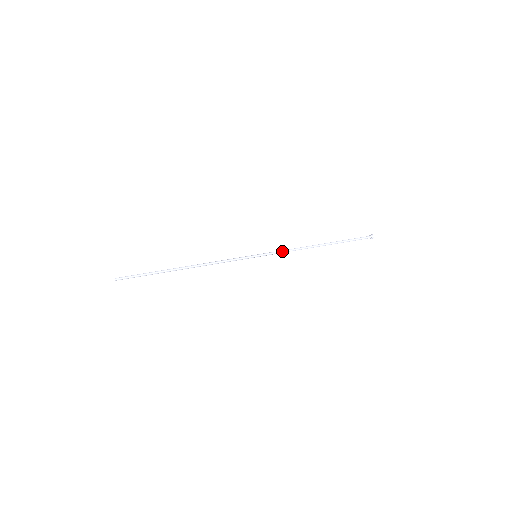
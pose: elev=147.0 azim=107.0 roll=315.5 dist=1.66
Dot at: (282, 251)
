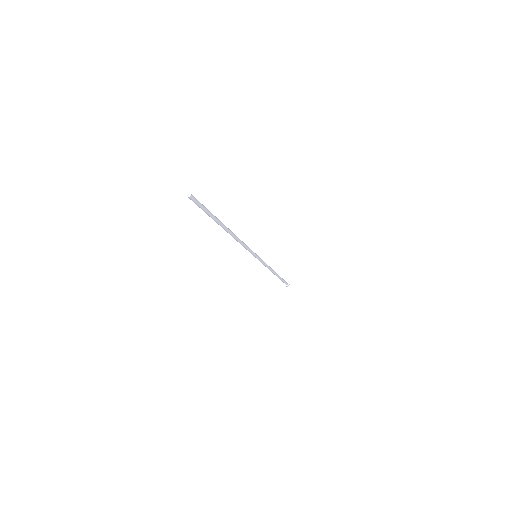
Dot at: (264, 262)
